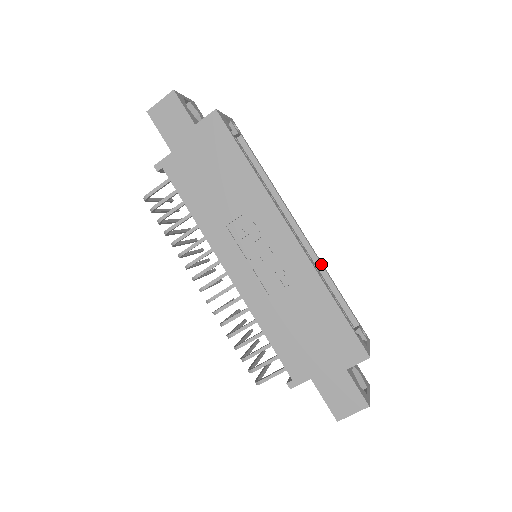
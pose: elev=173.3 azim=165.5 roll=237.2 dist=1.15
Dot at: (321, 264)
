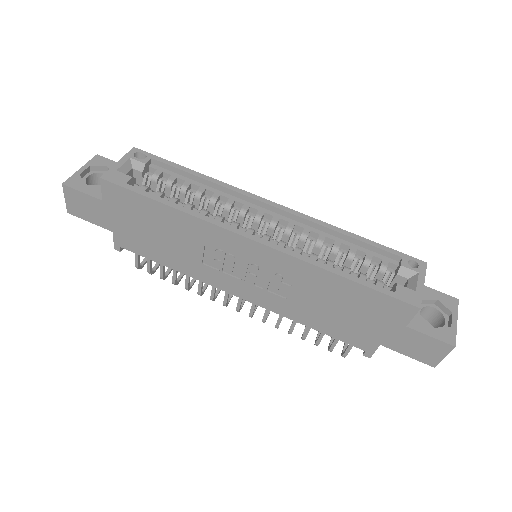
Dot at: (318, 225)
